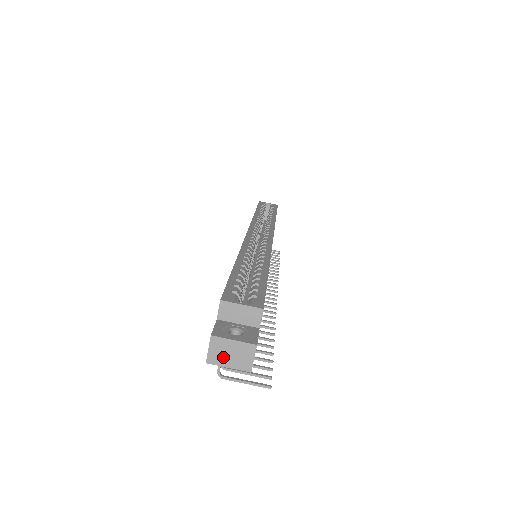
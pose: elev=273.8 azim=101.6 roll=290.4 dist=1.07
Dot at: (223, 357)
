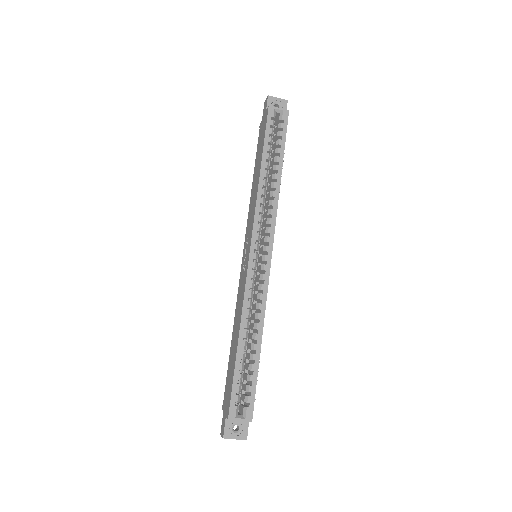
Dot at: occluded
